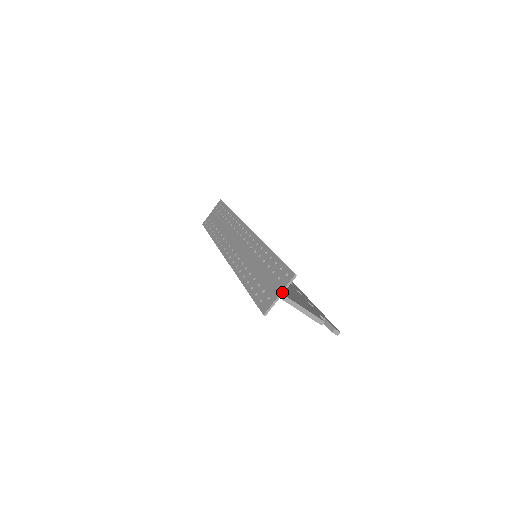
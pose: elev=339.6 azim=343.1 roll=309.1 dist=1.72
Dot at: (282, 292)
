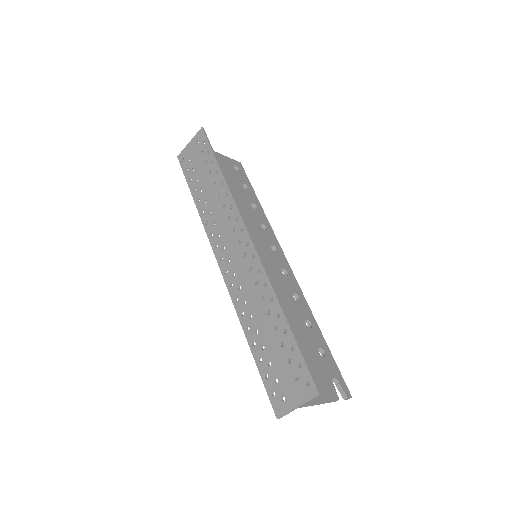
Dot at: (301, 405)
